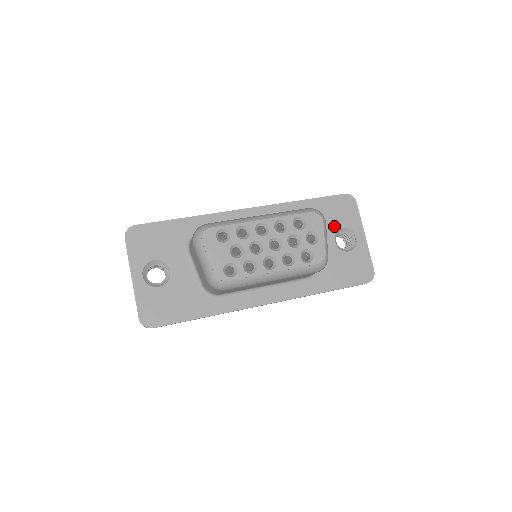
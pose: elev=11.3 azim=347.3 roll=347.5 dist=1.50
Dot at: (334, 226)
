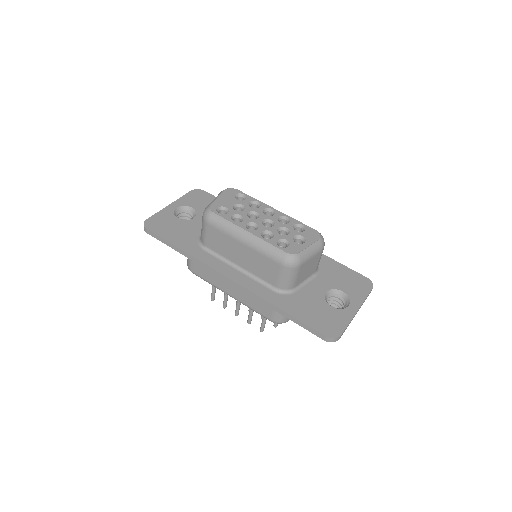
Dot at: (336, 285)
